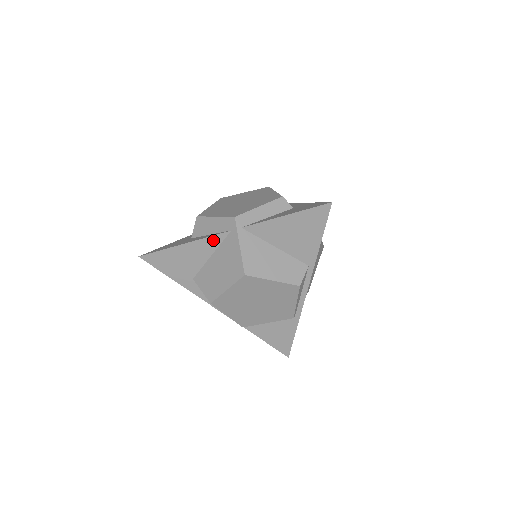
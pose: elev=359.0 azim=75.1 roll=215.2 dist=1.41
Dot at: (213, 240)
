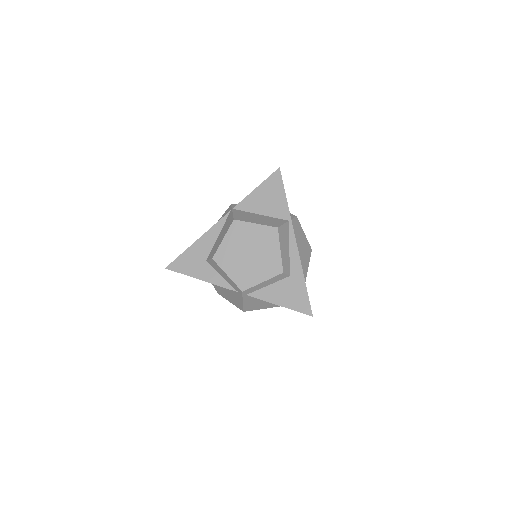
Dot at: (224, 287)
